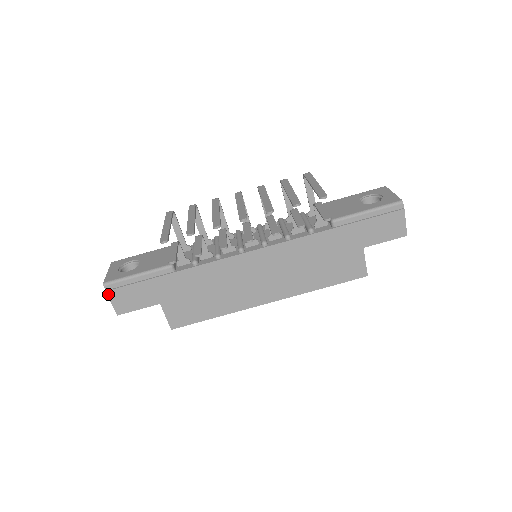
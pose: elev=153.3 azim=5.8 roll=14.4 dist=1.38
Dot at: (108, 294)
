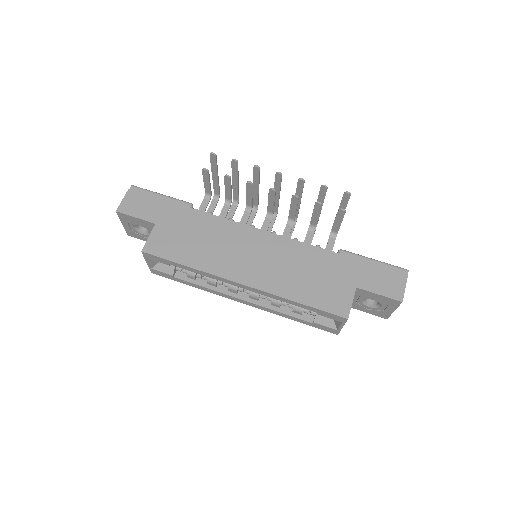
Dot at: (128, 192)
